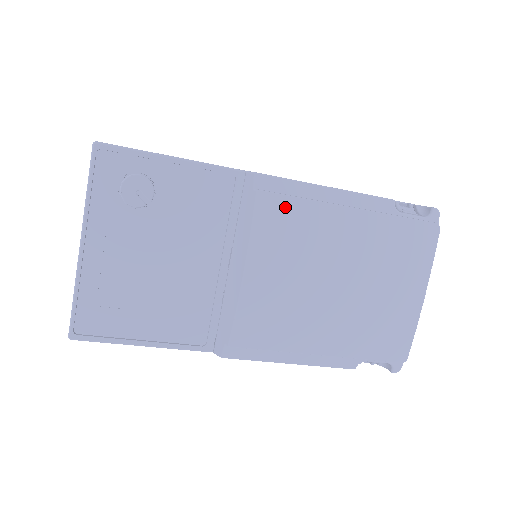
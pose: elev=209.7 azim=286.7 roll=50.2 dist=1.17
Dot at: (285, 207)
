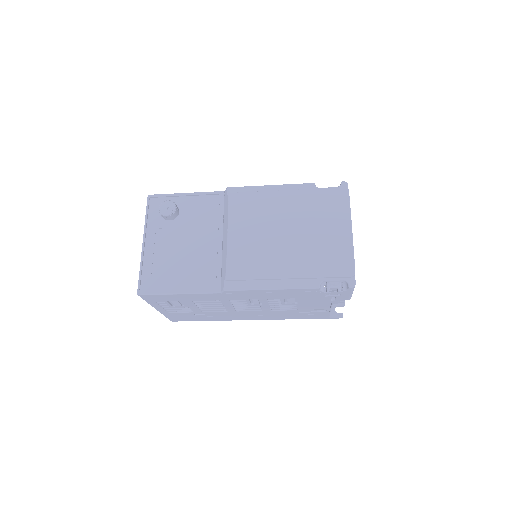
Dot at: (245, 198)
